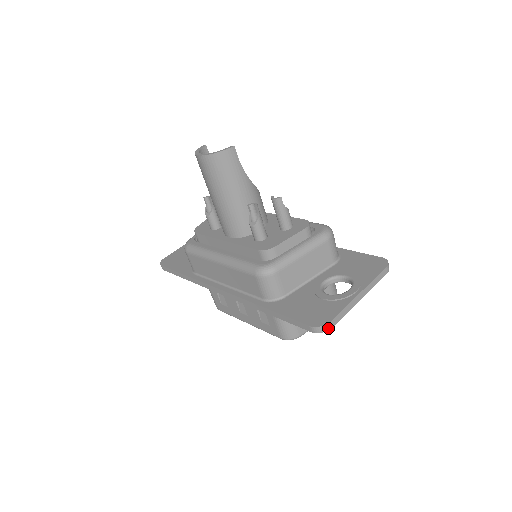
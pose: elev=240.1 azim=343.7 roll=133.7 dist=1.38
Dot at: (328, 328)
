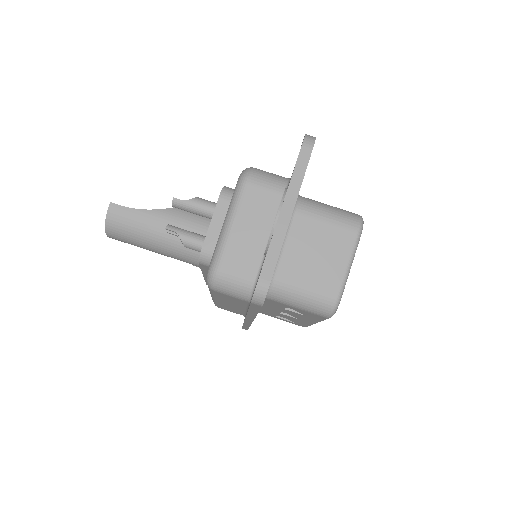
Dot at: (264, 288)
